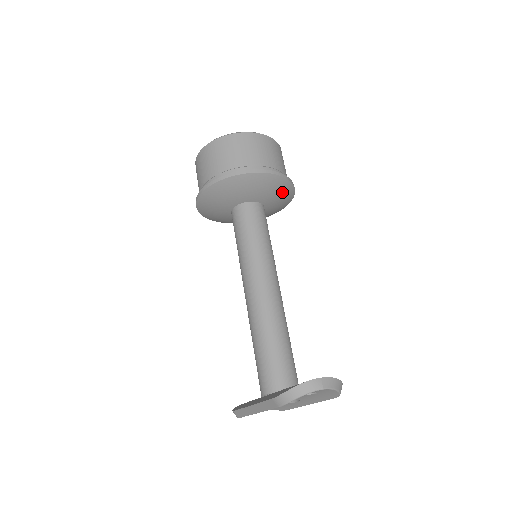
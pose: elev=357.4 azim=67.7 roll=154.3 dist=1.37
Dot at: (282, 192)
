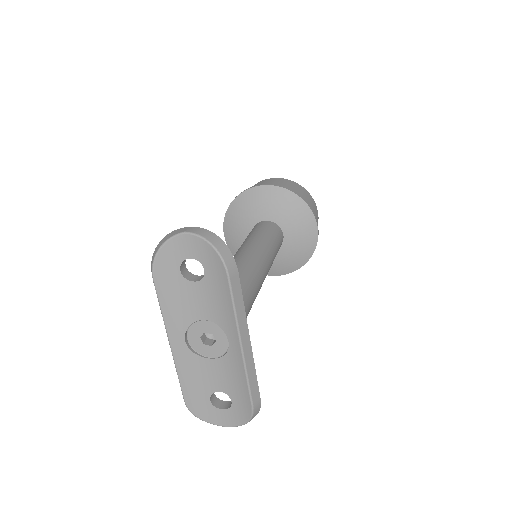
Dot at: (292, 208)
